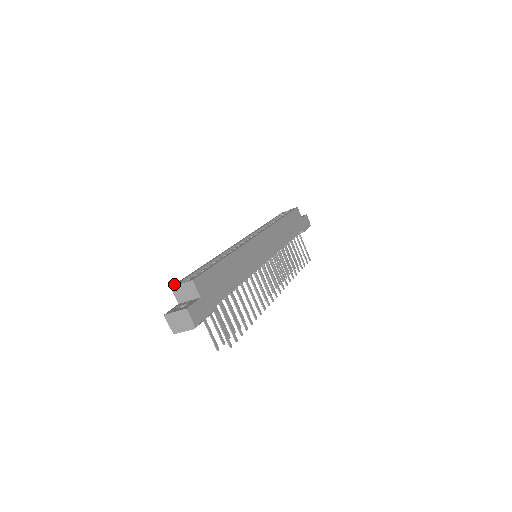
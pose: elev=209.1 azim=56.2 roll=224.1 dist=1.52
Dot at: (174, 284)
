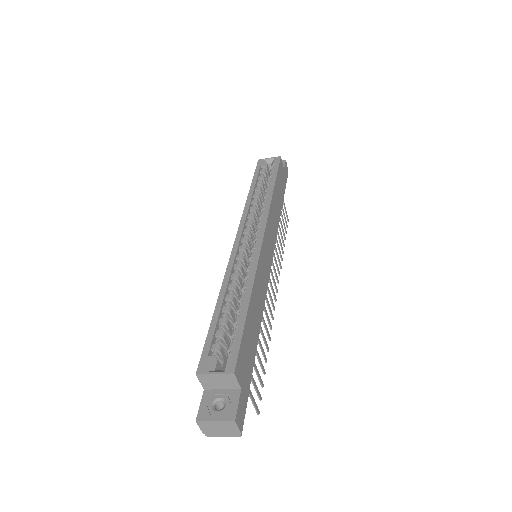
Dot at: (198, 366)
